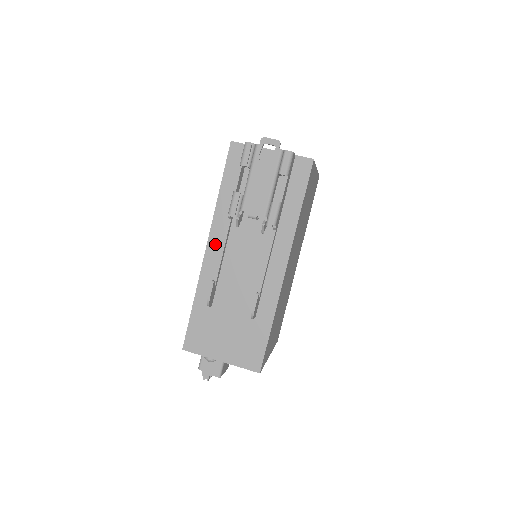
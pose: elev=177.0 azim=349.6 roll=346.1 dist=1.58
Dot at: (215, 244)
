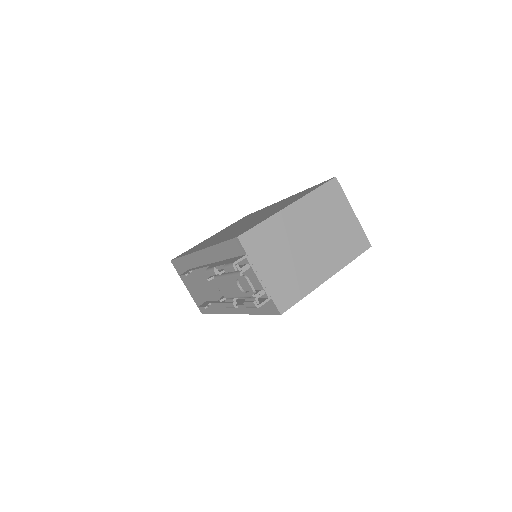
Dot at: (203, 257)
